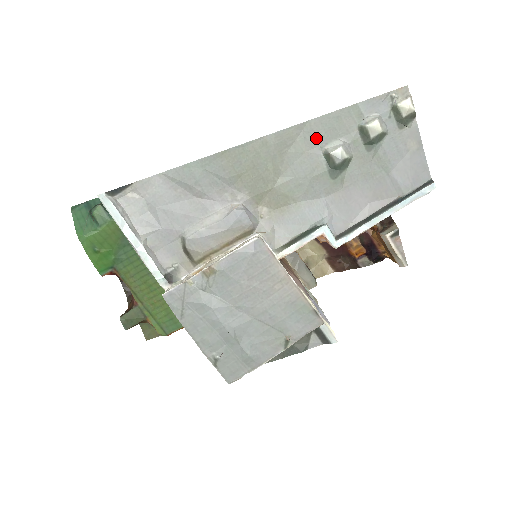
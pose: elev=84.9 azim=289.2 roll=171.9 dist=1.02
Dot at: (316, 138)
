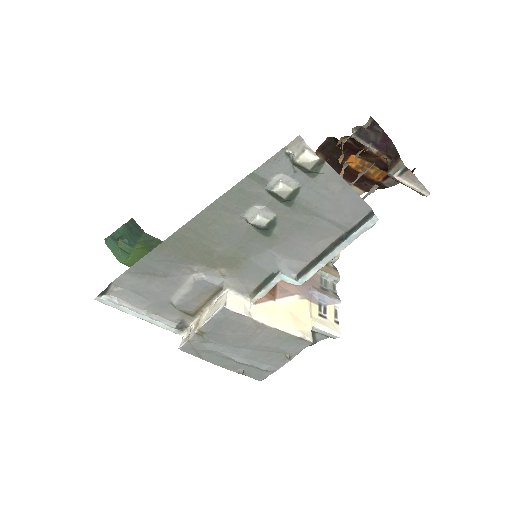
Dot at: (231, 211)
